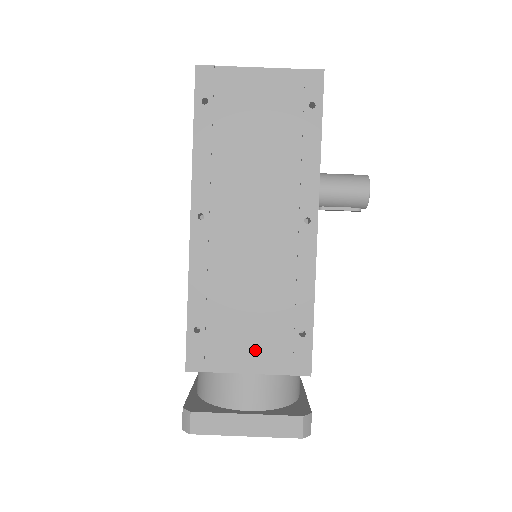
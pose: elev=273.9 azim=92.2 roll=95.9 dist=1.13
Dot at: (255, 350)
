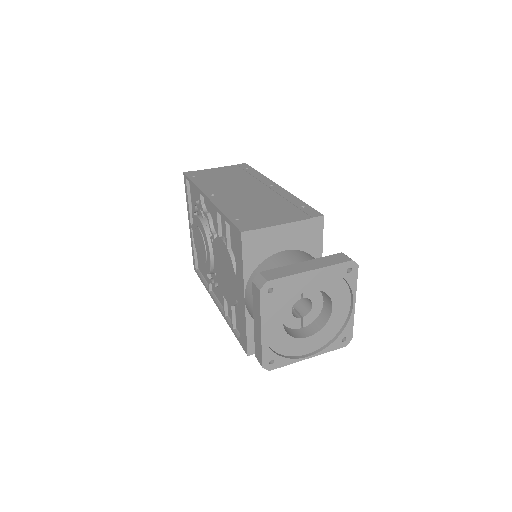
Dot at: (280, 217)
